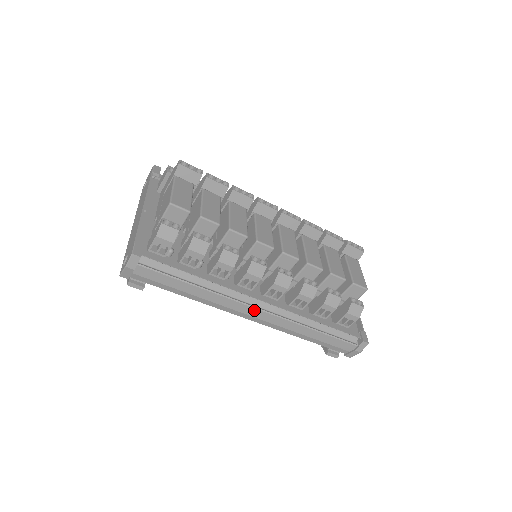
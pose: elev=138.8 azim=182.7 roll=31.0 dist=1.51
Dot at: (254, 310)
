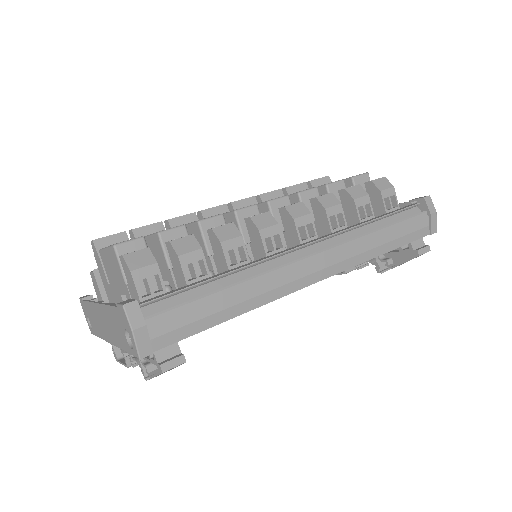
Dot at: (310, 261)
